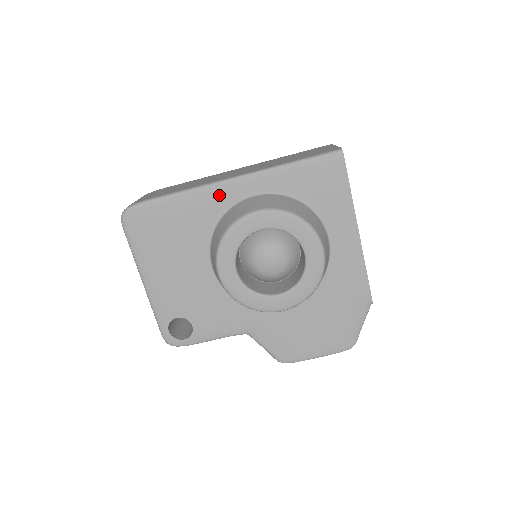
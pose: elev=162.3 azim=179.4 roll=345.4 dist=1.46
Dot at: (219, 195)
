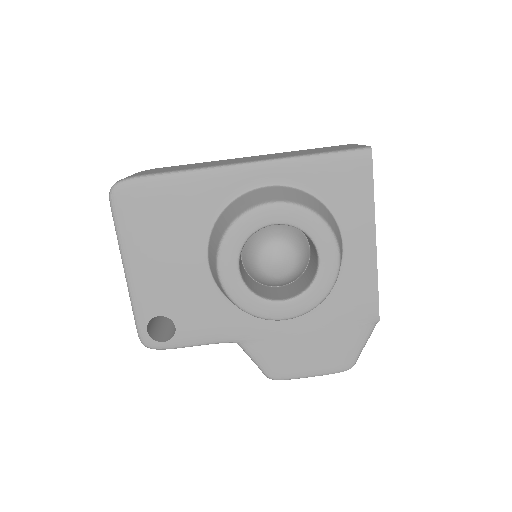
Dot at: (228, 180)
